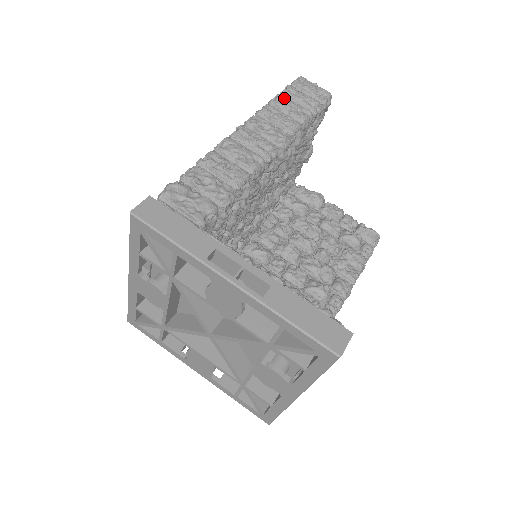
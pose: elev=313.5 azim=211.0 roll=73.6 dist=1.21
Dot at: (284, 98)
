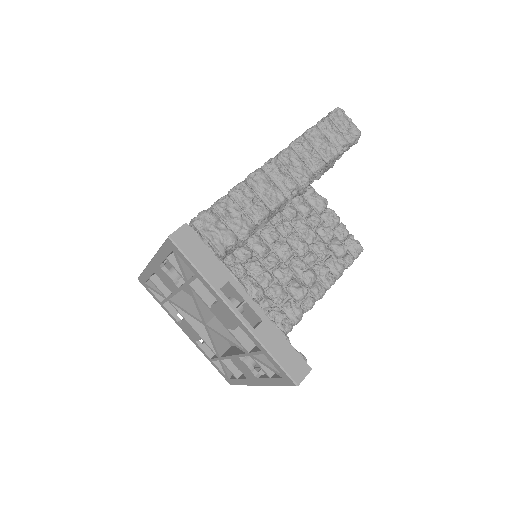
Dot at: (319, 133)
